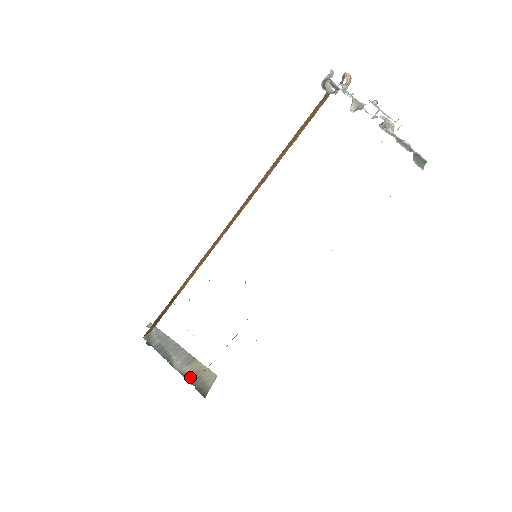
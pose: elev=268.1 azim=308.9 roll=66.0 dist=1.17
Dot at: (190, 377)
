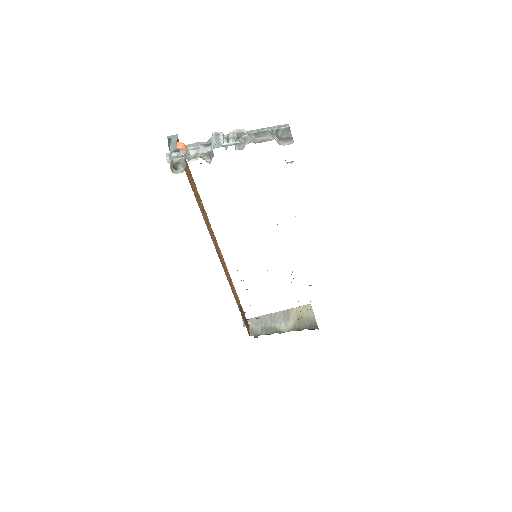
Dot at: (298, 326)
